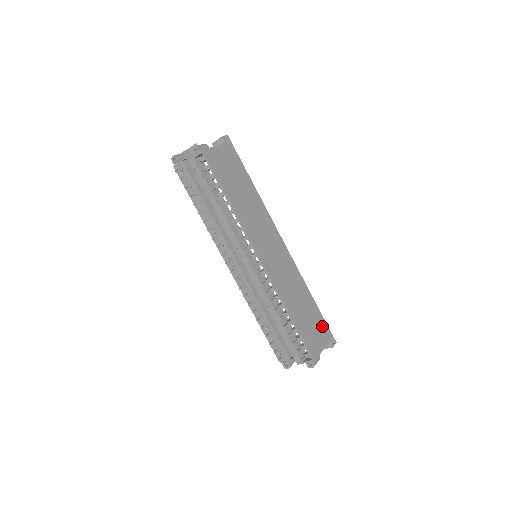
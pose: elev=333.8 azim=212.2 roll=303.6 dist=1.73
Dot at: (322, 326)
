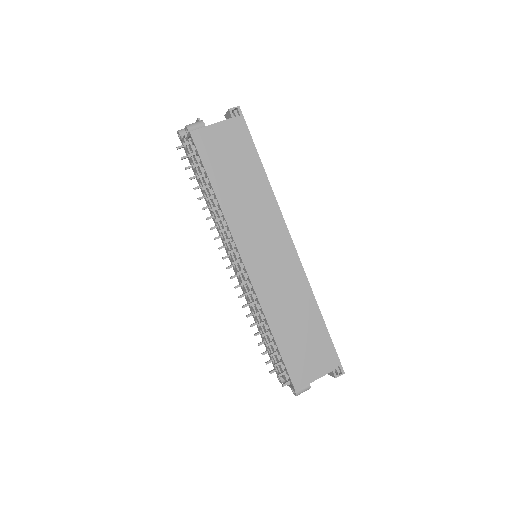
Dot at: (326, 351)
